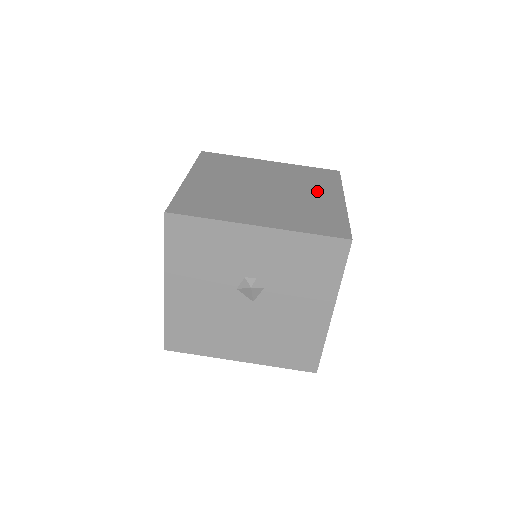
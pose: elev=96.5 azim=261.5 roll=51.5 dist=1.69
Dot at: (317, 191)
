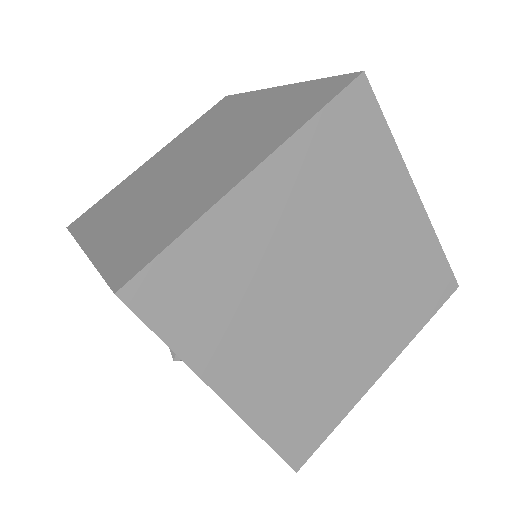
Dot at: (378, 334)
